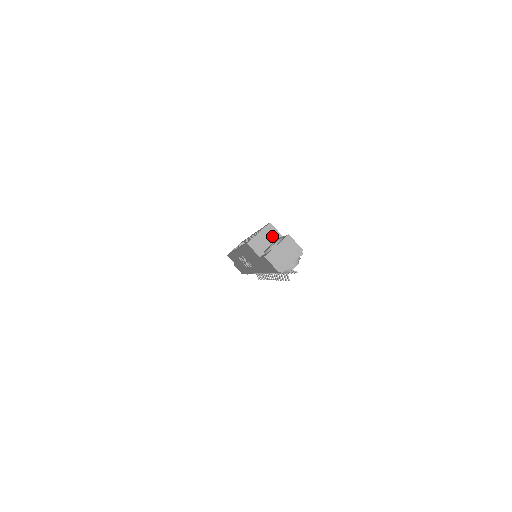
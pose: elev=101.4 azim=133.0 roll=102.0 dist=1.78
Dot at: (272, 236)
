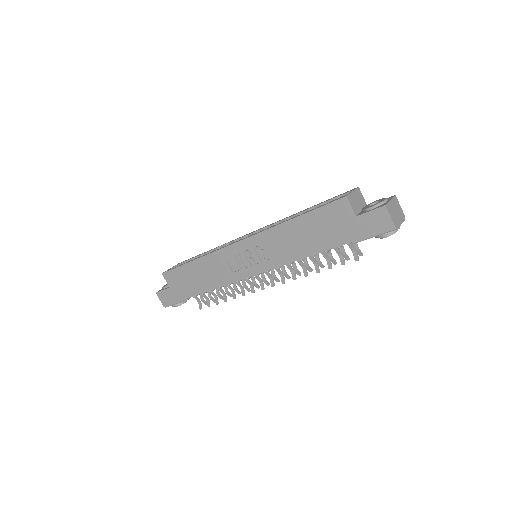
Dot at: (361, 200)
